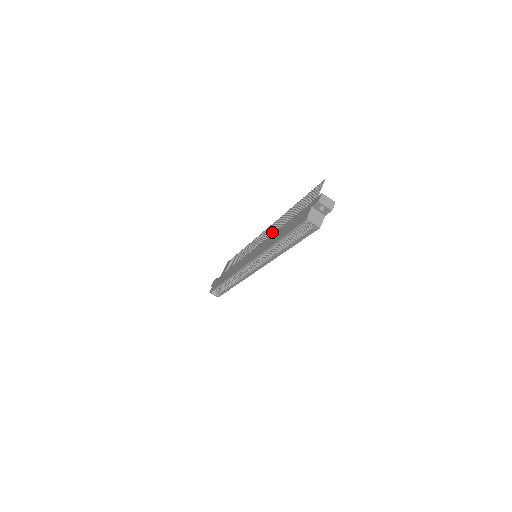
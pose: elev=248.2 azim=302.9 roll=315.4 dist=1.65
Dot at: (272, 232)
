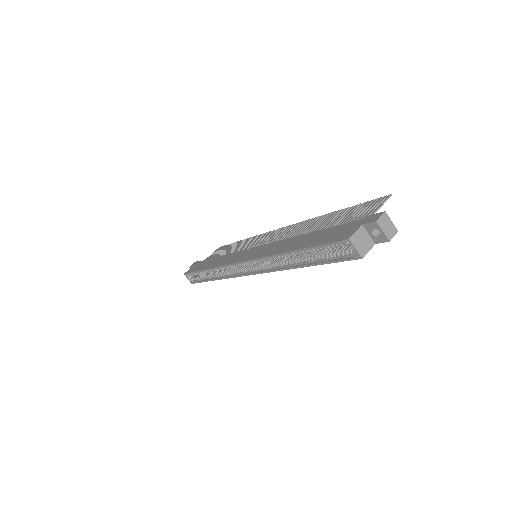
Dot at: (289, 235)
